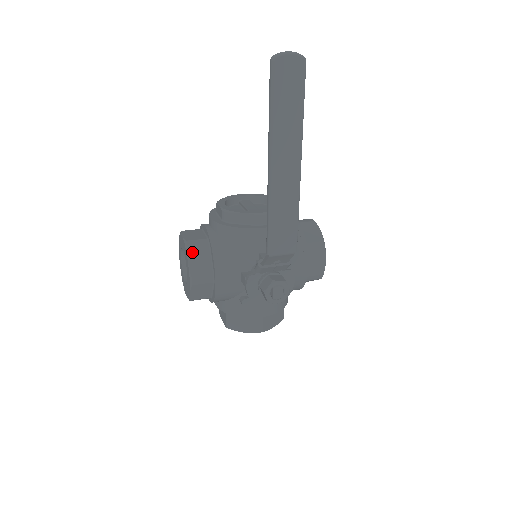
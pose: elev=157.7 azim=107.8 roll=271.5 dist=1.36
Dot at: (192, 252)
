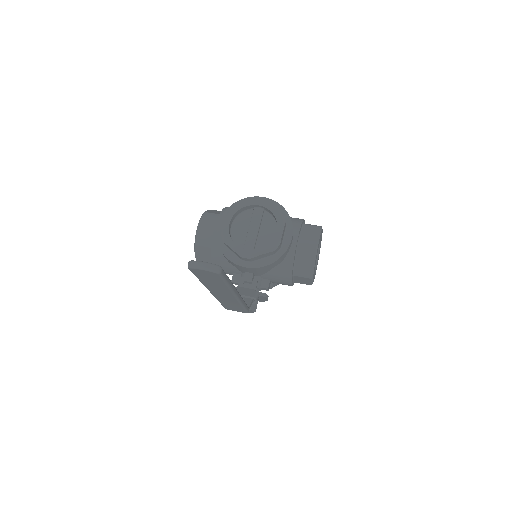
Dot at: (198, 248)
